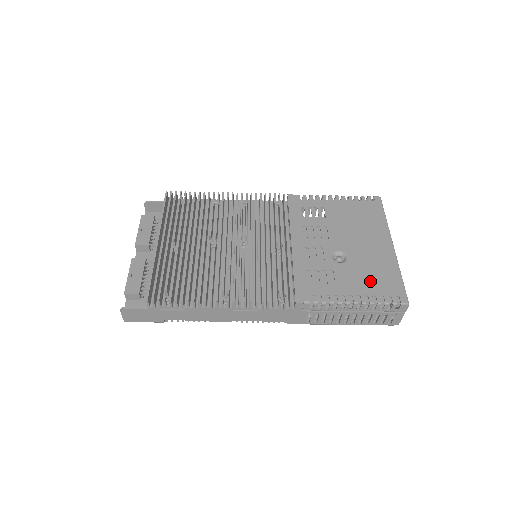
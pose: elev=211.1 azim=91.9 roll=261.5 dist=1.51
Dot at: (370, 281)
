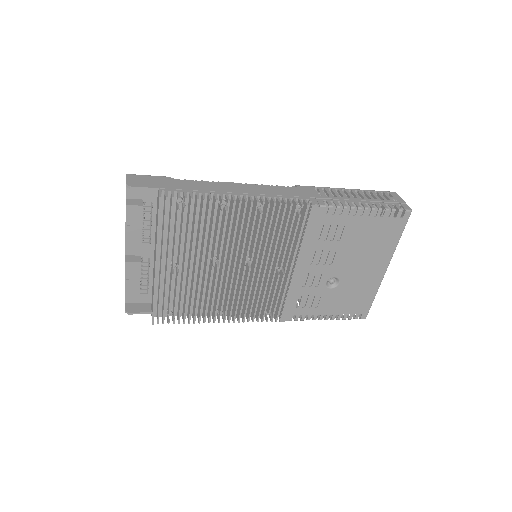
Dot at: (347, 304)
